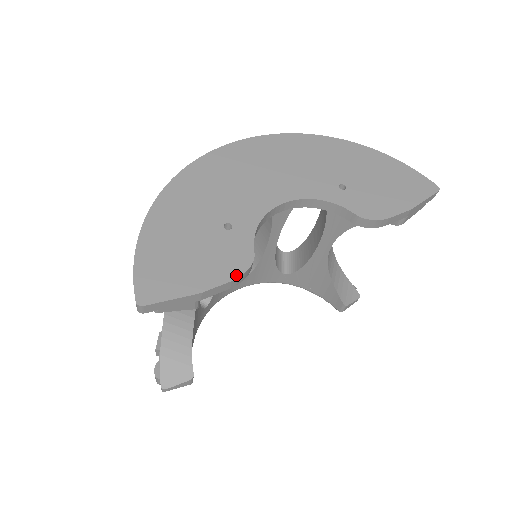
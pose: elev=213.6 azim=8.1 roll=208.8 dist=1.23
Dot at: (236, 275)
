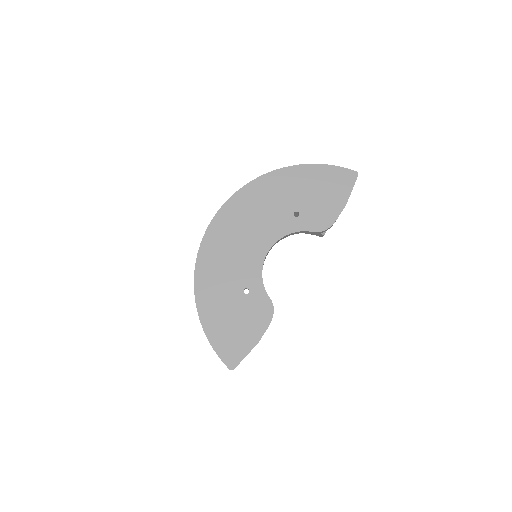
Dot at: (269, 321)
